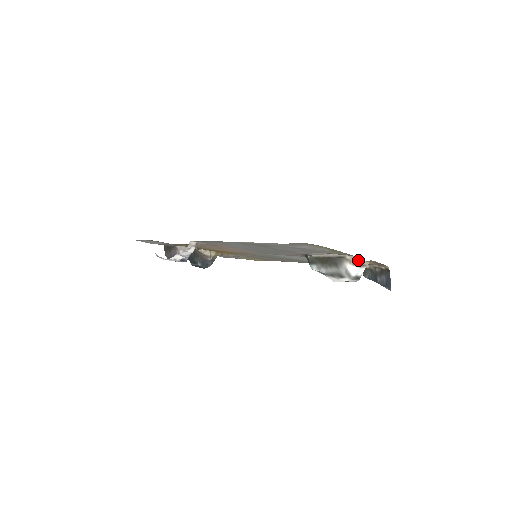
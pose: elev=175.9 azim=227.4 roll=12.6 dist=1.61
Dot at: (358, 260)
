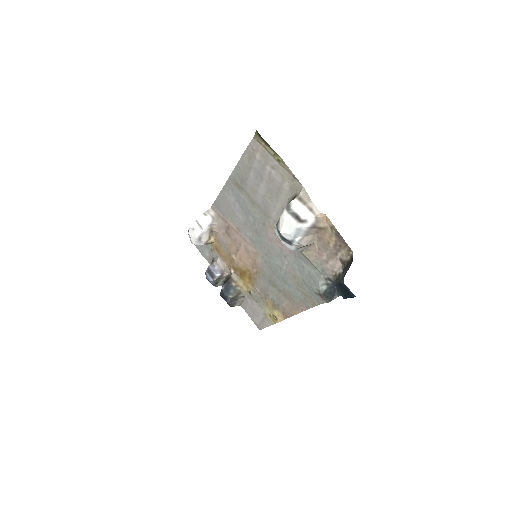
Dot at: (306, 197)
